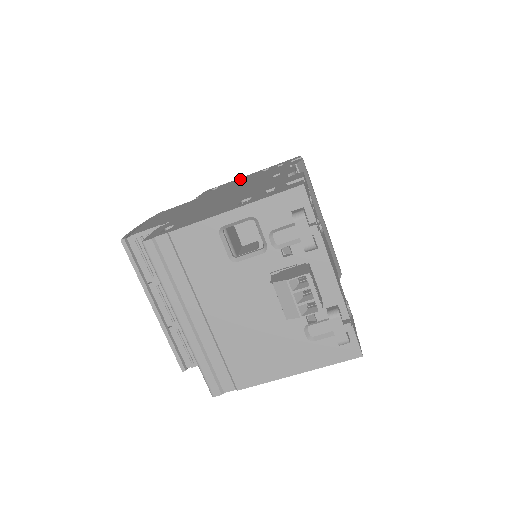
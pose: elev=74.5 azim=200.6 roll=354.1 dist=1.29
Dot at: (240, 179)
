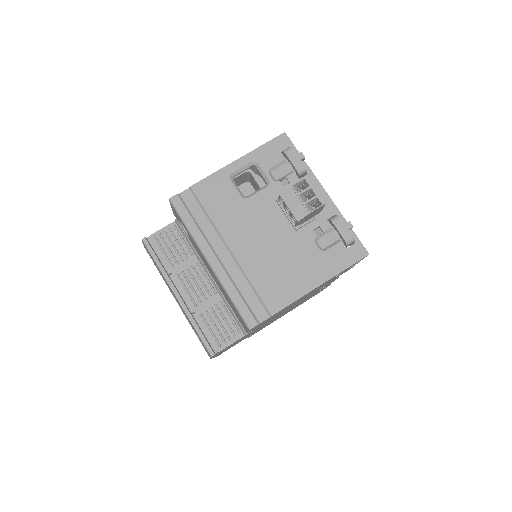
Dot at: occluded
